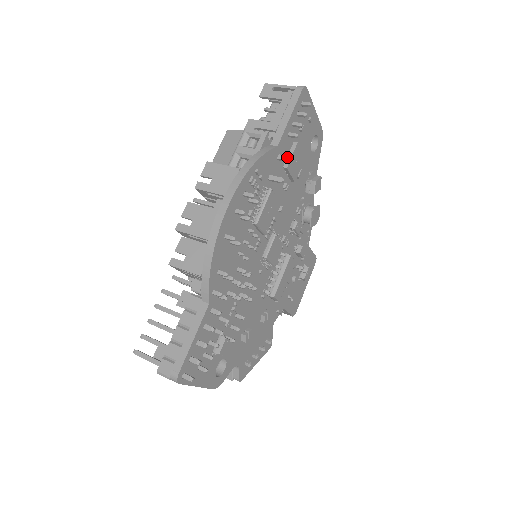
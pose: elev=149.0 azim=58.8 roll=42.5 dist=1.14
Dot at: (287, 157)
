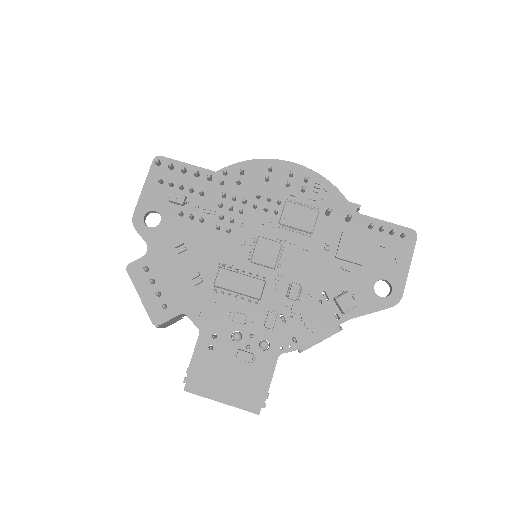
Dot at: (350, 216)
